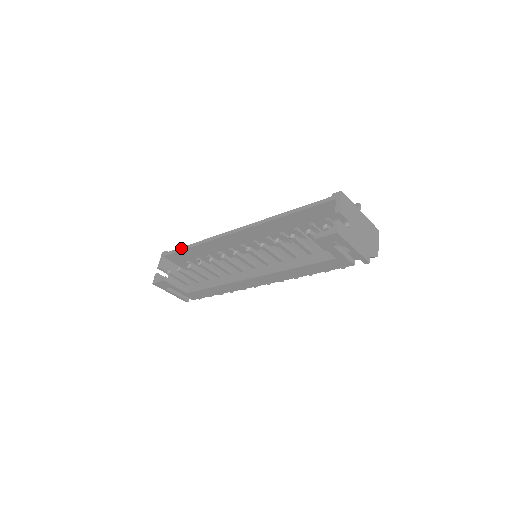
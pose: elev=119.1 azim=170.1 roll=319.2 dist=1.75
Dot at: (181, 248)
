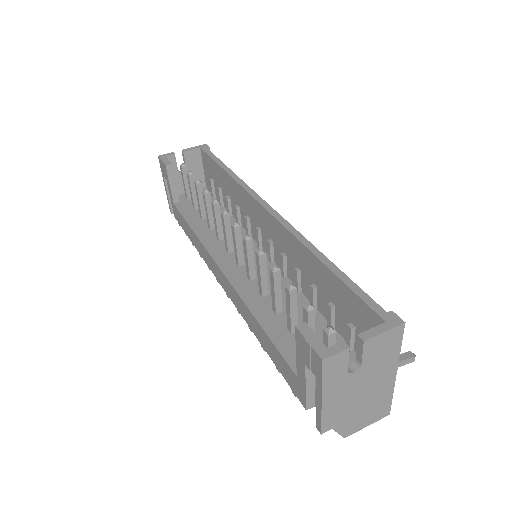
Dot at: (218, 159)
